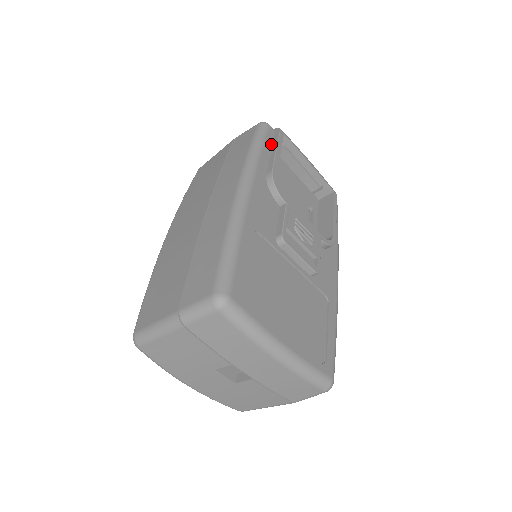
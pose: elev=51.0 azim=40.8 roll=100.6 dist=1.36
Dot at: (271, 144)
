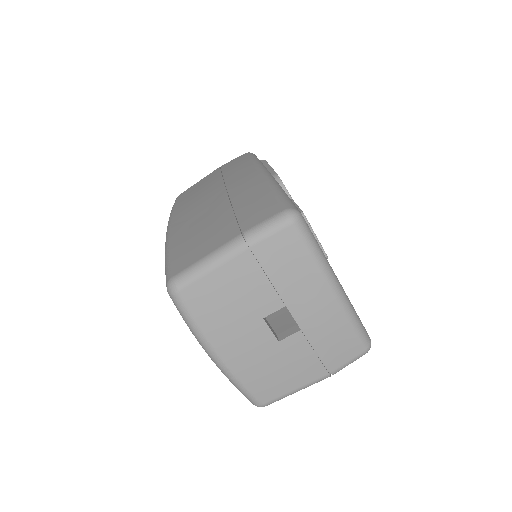
Dot at: occluded
